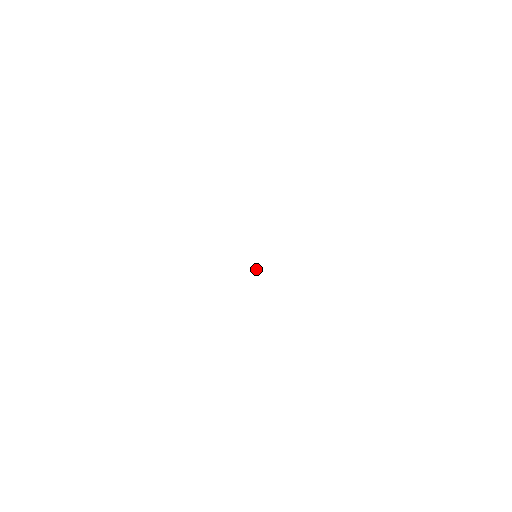
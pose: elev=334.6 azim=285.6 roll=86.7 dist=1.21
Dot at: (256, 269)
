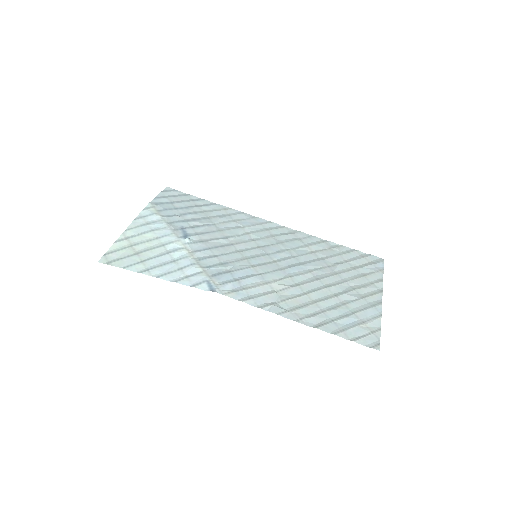
Dot at: (259, 249)
